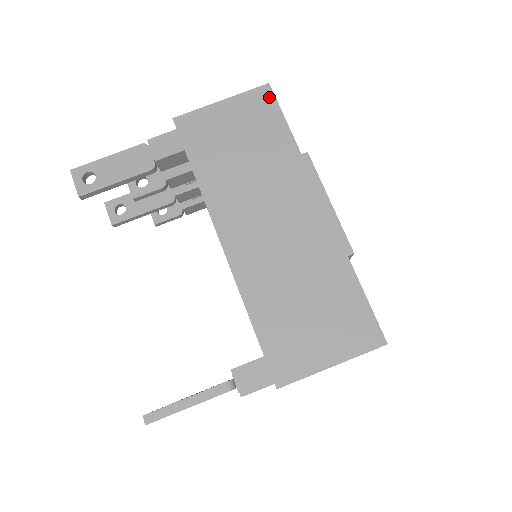
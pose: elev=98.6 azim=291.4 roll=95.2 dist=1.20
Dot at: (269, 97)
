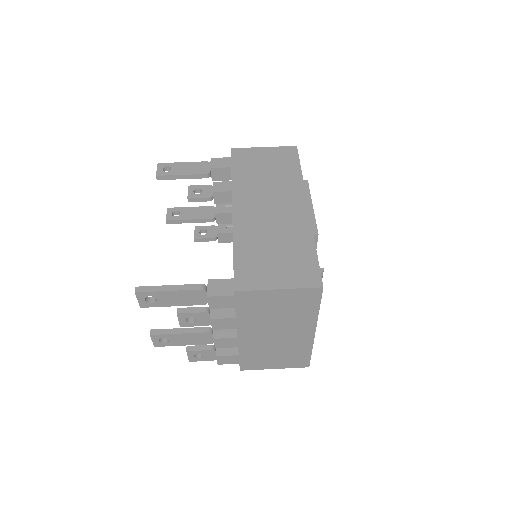
Dot at: (294, 152)
